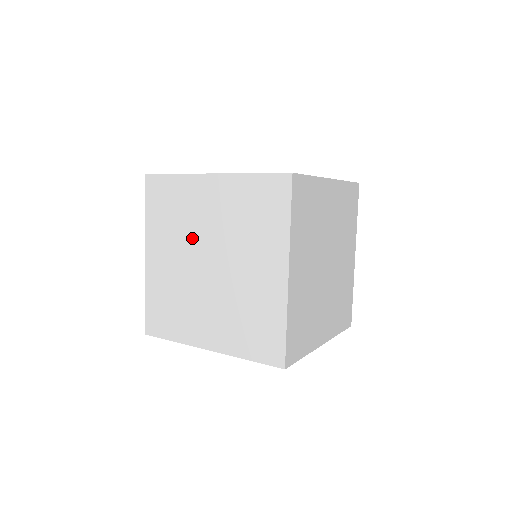
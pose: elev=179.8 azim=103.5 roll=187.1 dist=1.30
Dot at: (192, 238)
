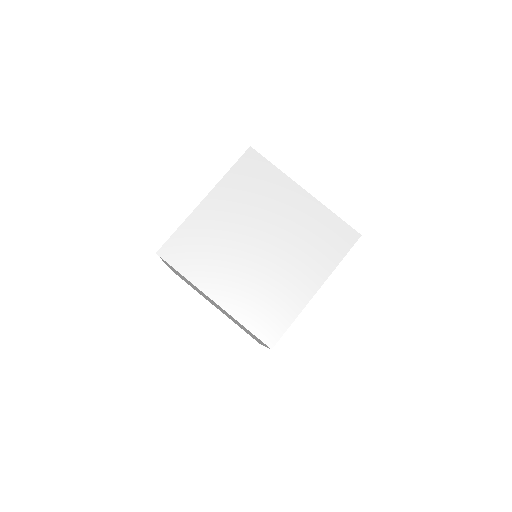
Dot at: occluded
